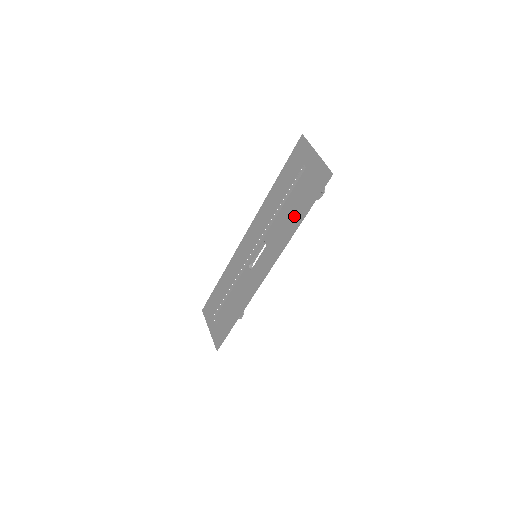
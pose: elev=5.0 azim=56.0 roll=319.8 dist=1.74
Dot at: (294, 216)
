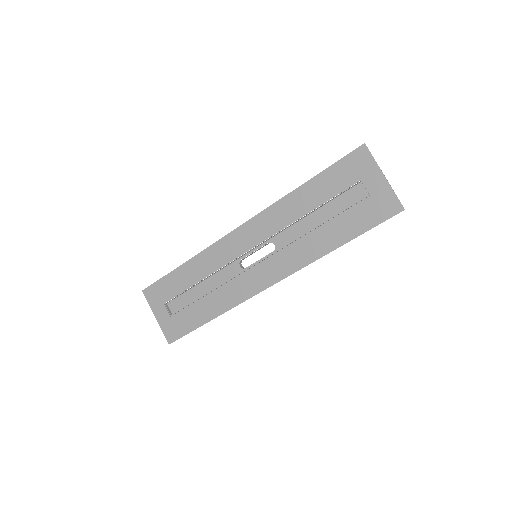
Dot at: (333, 234)
